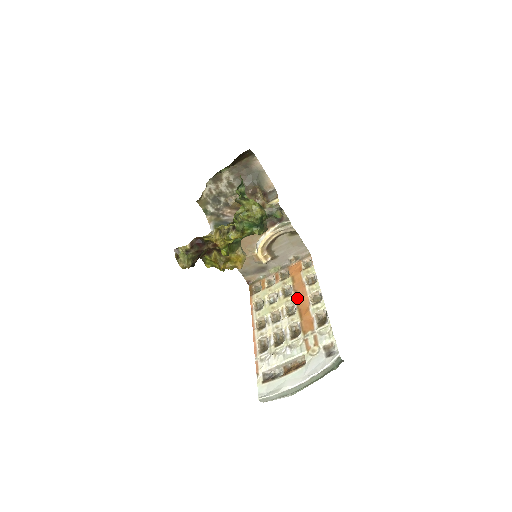
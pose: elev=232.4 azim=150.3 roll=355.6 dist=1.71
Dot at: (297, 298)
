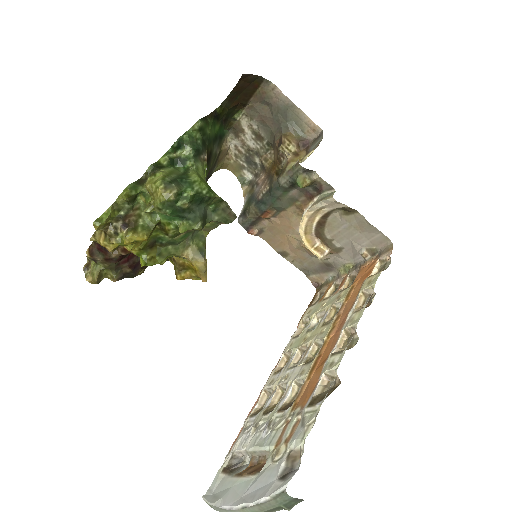
Dot at: (330, 332)
